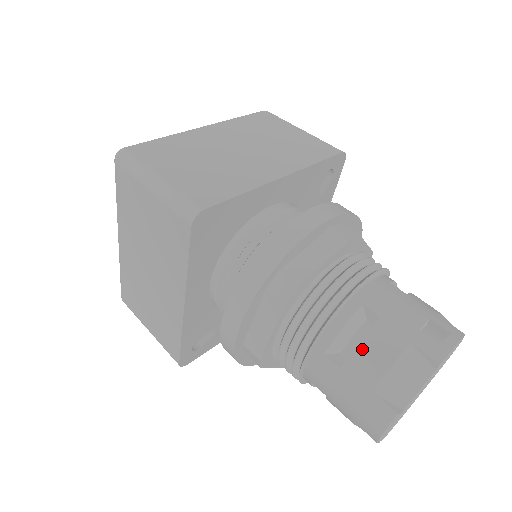
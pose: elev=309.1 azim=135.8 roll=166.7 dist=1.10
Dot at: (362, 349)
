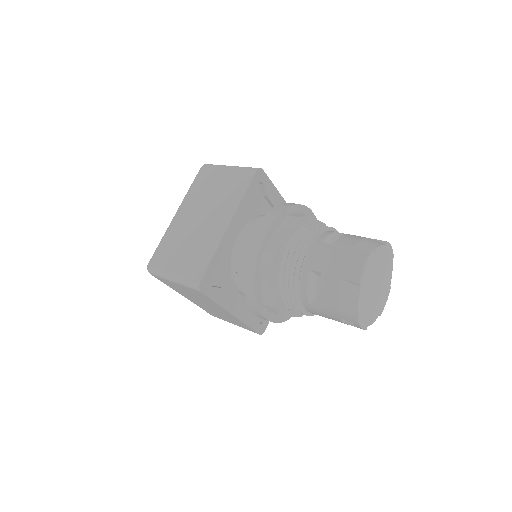
Dot at: (344, 237)
